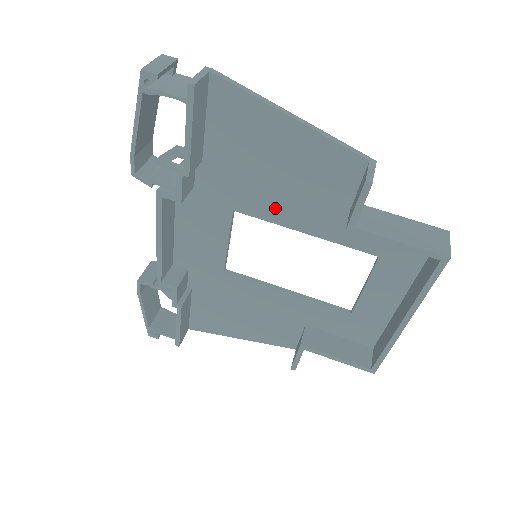
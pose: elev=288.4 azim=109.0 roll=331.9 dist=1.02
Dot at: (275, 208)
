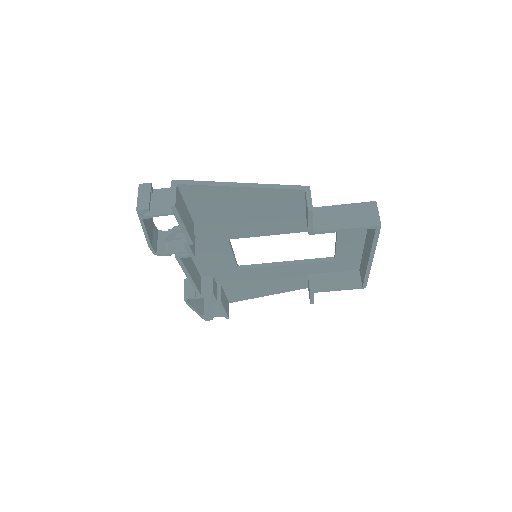
Dot at: (256, 229)
